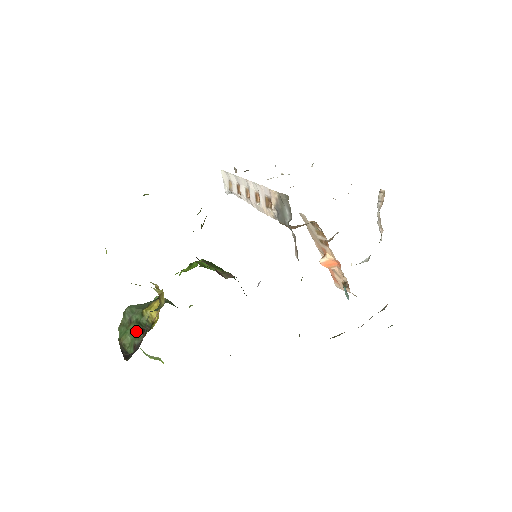
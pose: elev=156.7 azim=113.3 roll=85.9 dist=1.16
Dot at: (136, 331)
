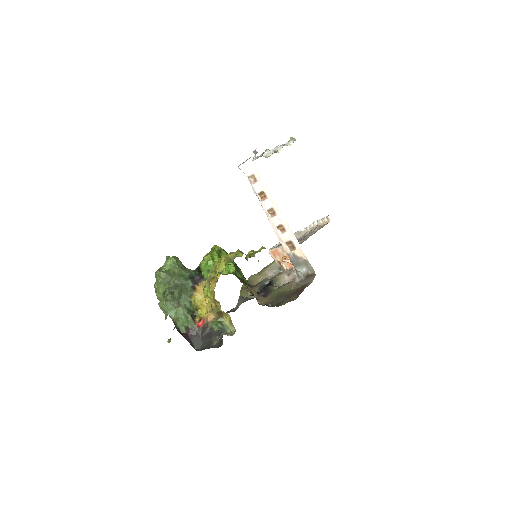
Dot at: (187, 316)
